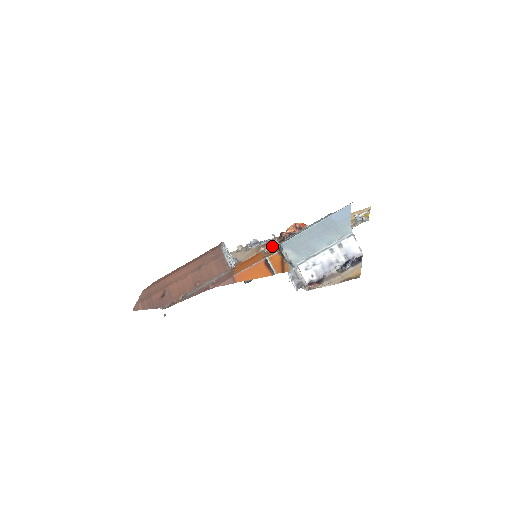
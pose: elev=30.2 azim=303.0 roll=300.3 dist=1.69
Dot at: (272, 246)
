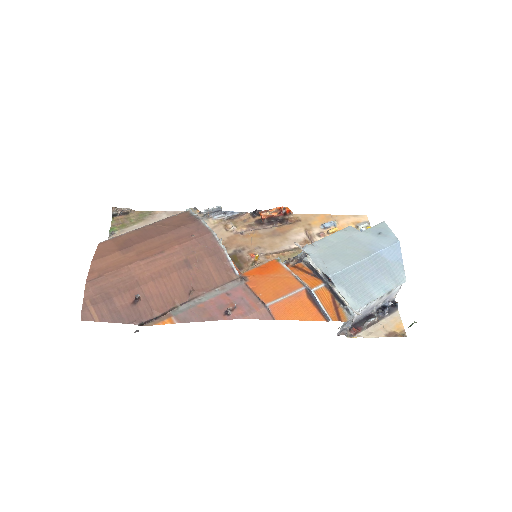
Dot at: (248, 228)
